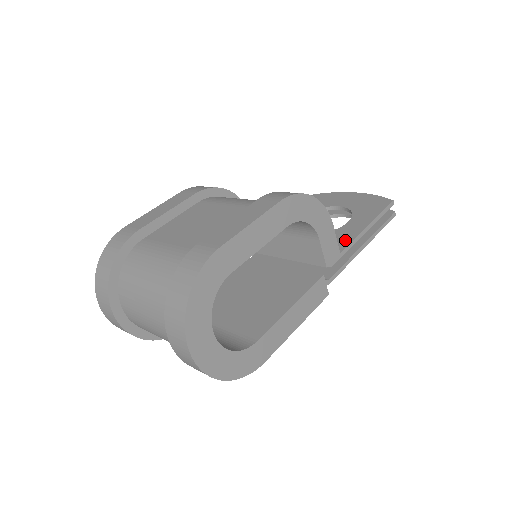
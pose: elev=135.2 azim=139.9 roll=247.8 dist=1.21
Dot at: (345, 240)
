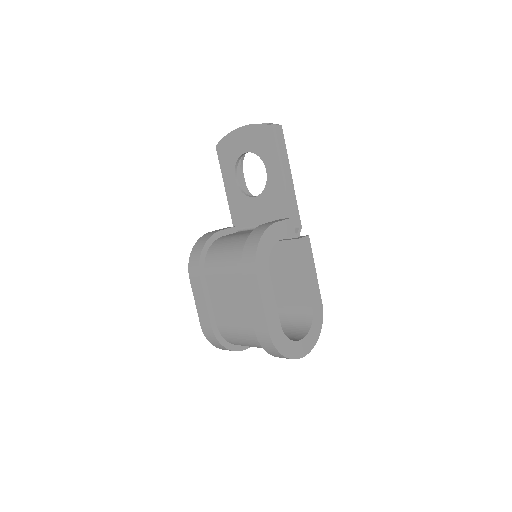
Dot at: (281, 194)
